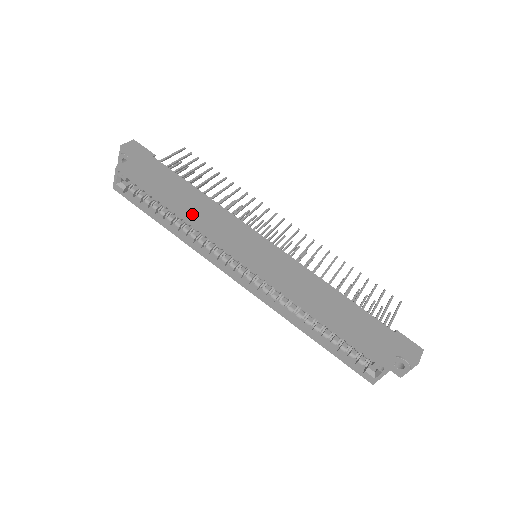
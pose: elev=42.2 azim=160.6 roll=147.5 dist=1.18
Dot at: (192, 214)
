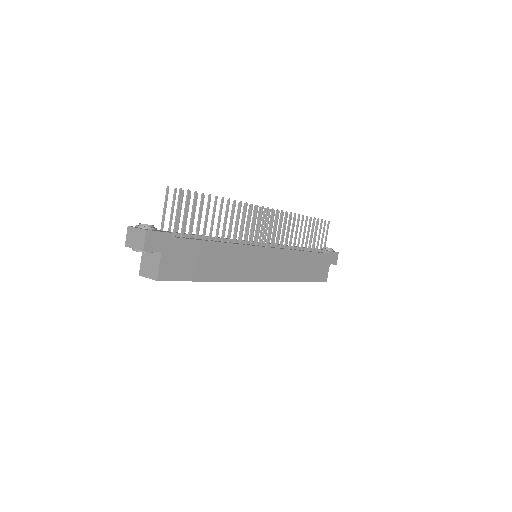
Dot at: (223, 273)
